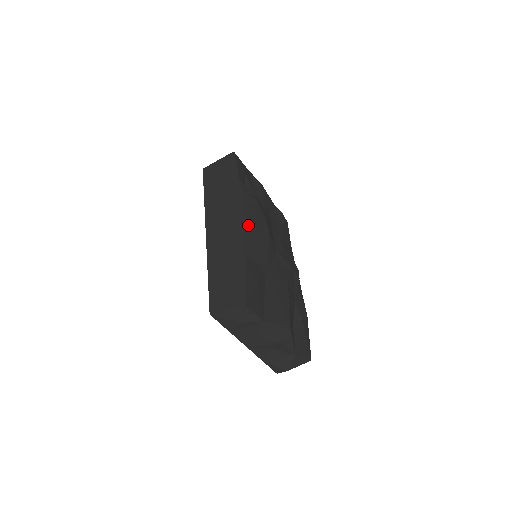
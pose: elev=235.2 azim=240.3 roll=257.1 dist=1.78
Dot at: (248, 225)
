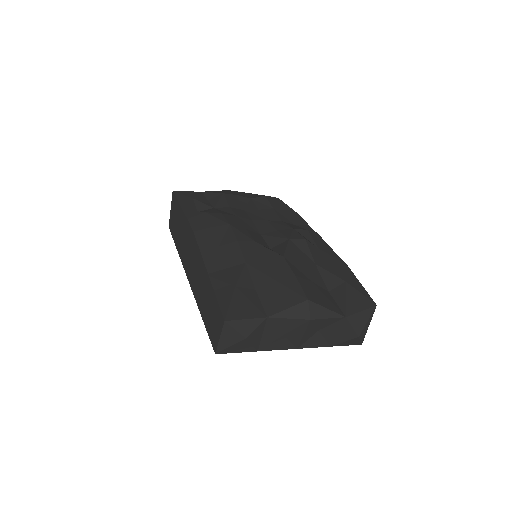
Dot at: (203, 243)
